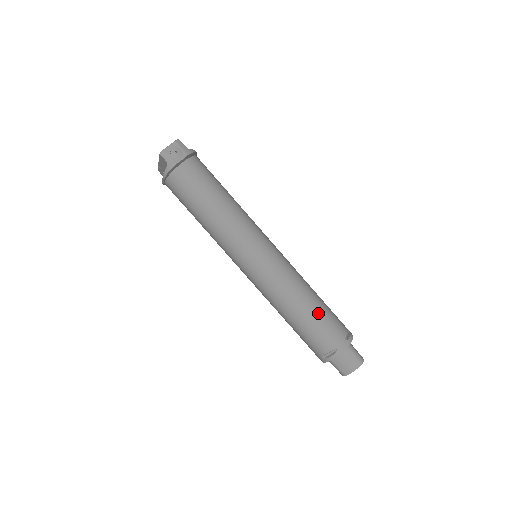
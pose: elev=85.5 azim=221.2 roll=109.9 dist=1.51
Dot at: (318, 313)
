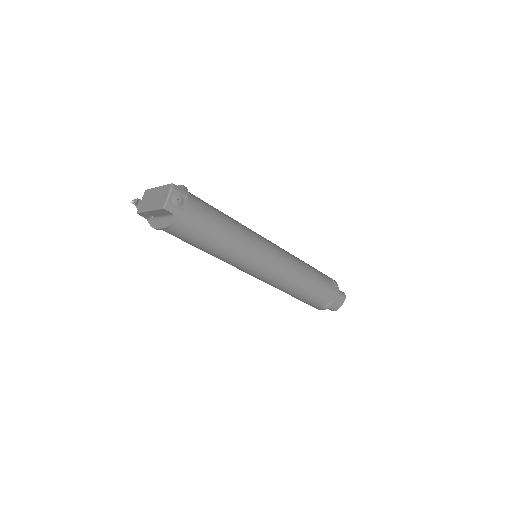
Dot at: (317, 280)
